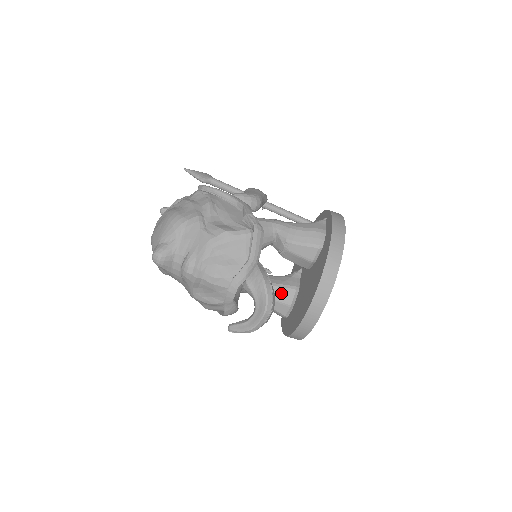
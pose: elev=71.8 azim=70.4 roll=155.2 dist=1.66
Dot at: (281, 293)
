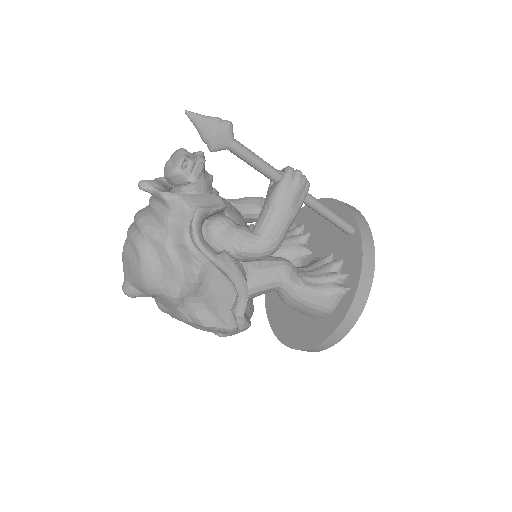
Dot at: occluded
